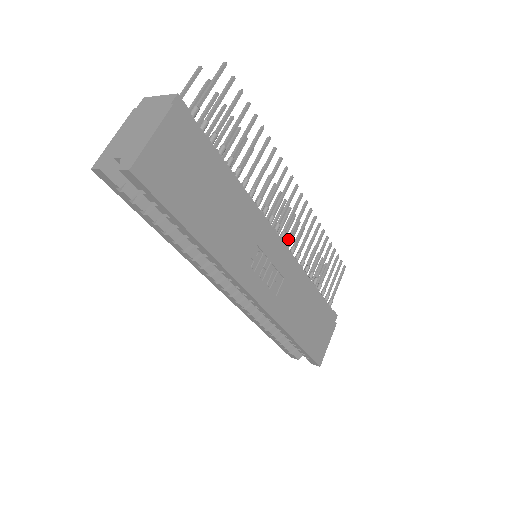
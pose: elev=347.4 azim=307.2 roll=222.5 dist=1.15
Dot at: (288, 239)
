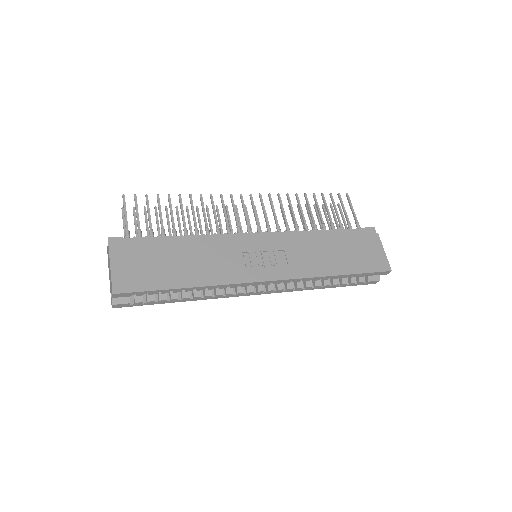
Dot at: (266, 227)
